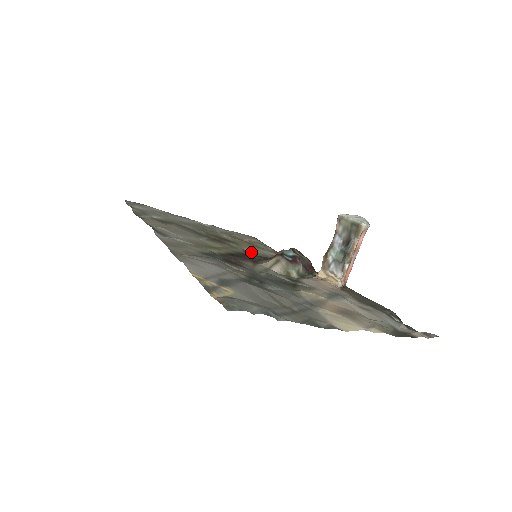
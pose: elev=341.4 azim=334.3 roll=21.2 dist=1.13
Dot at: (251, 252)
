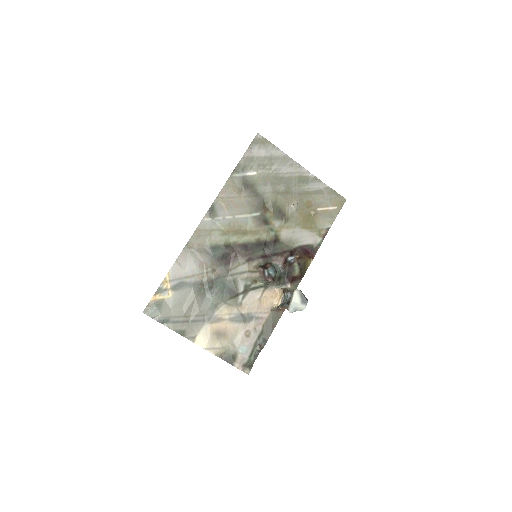
Dot at: (282, 237)
